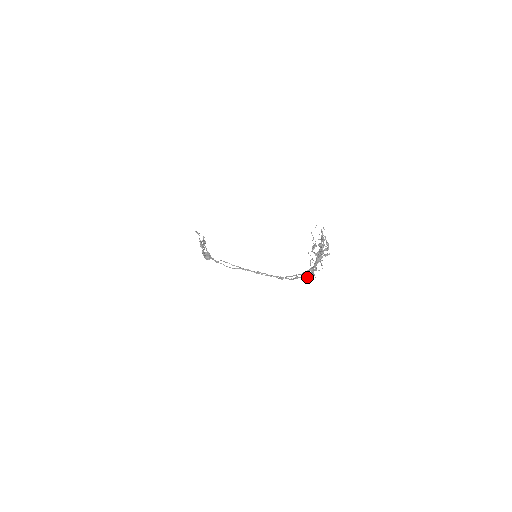
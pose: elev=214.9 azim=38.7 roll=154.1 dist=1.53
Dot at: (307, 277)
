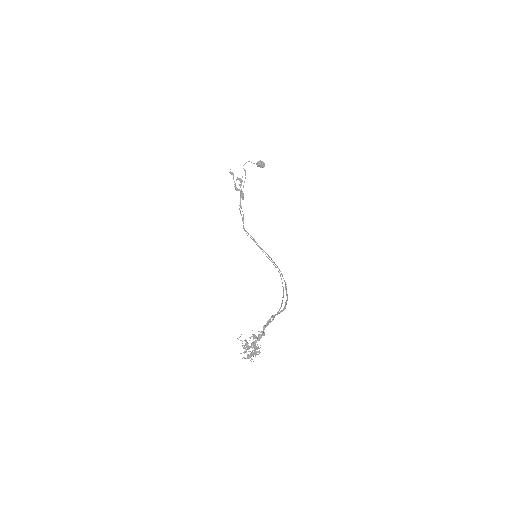
Dot at: (287, 299)
